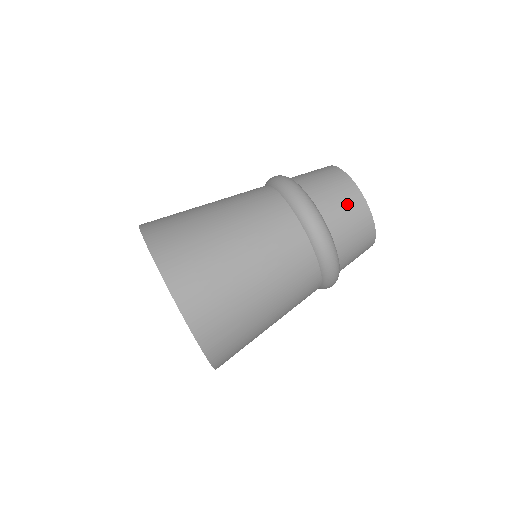
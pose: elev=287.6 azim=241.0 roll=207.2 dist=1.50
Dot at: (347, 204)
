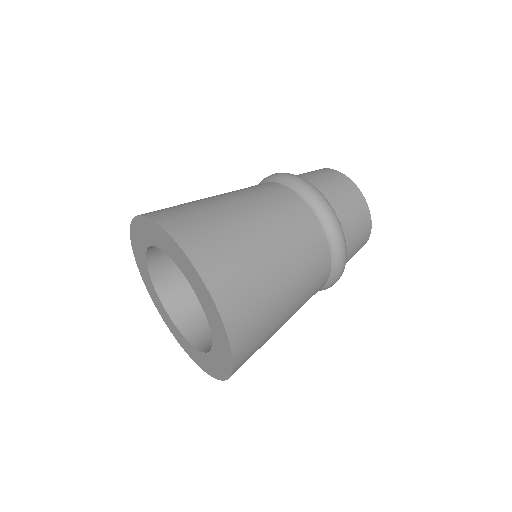
Dot at: (328, 177)
